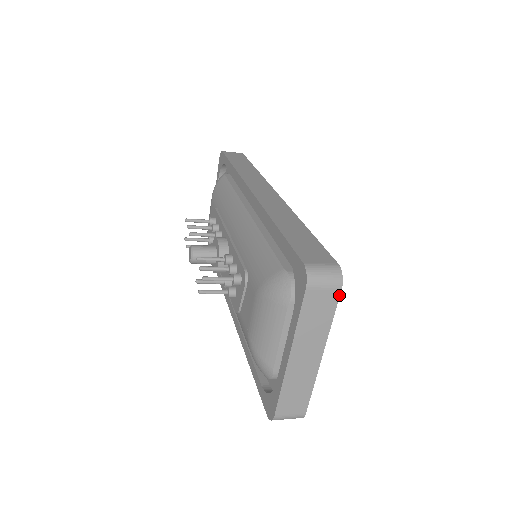
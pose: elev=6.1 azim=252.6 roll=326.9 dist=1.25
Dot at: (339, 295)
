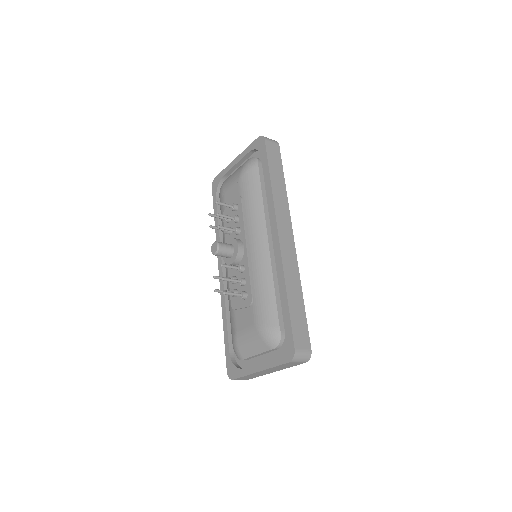
Dot at: occluded
